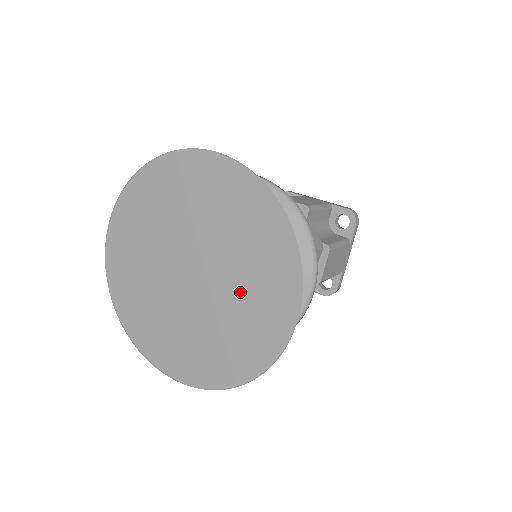
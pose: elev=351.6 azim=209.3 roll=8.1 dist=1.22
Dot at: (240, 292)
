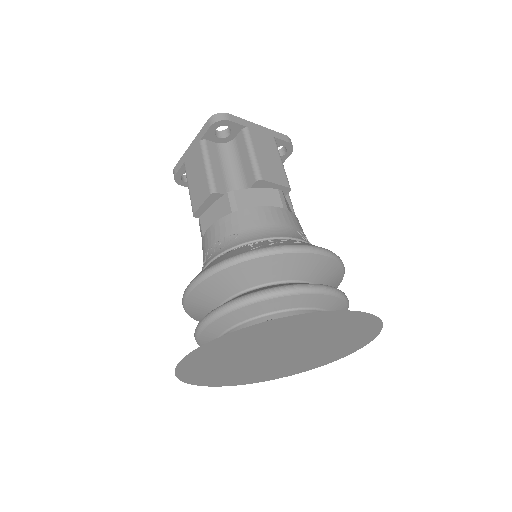
Dot at: (318, 354)
